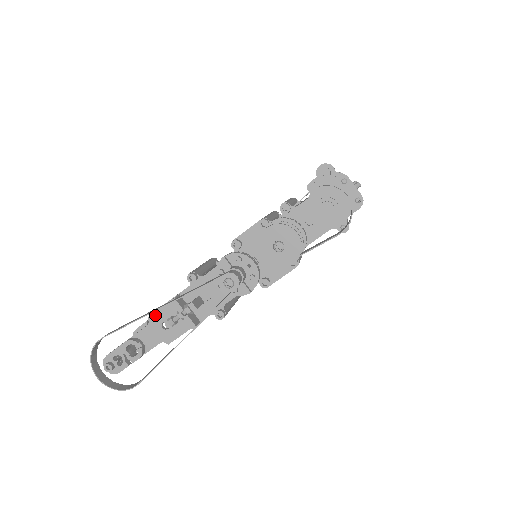
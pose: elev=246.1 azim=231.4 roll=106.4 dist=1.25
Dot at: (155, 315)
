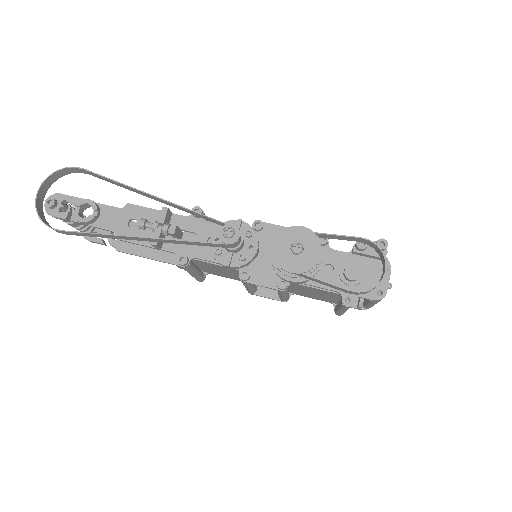
Dot at: (135, 207)
